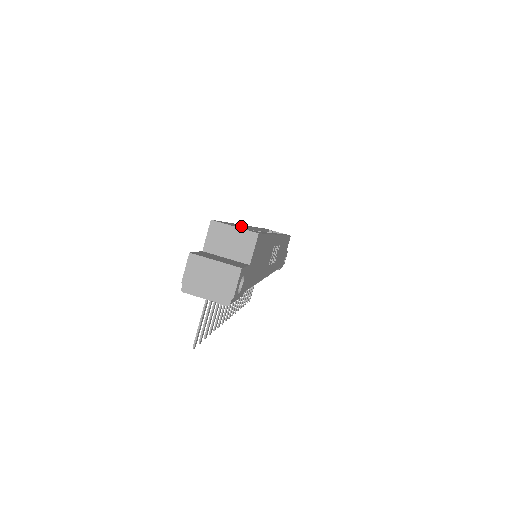
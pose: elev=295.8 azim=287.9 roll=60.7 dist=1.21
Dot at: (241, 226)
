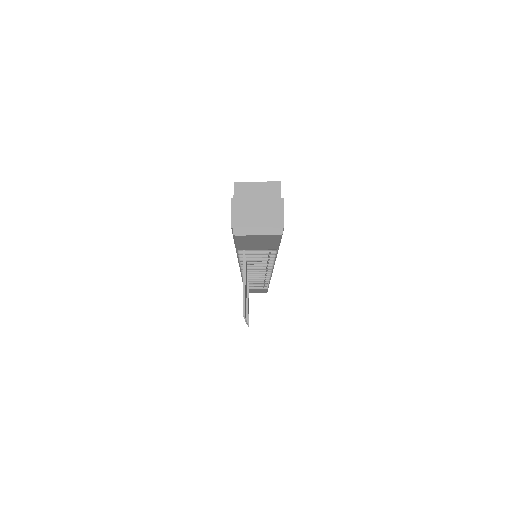
Dot at: occluded
